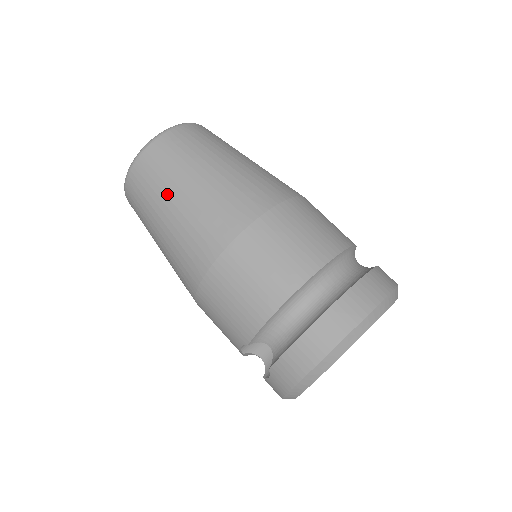
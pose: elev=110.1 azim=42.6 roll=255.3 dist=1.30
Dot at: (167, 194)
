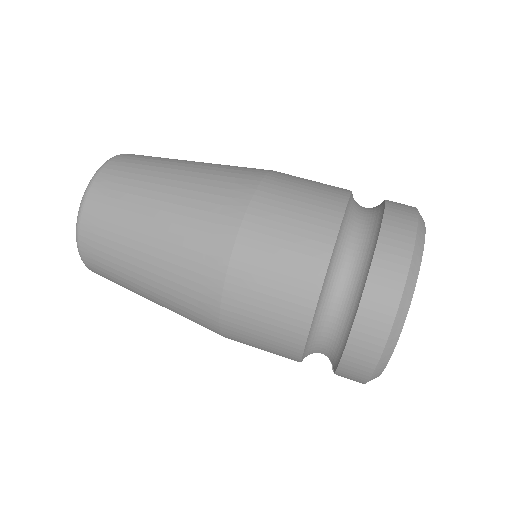
Dot at: (131, 270)
